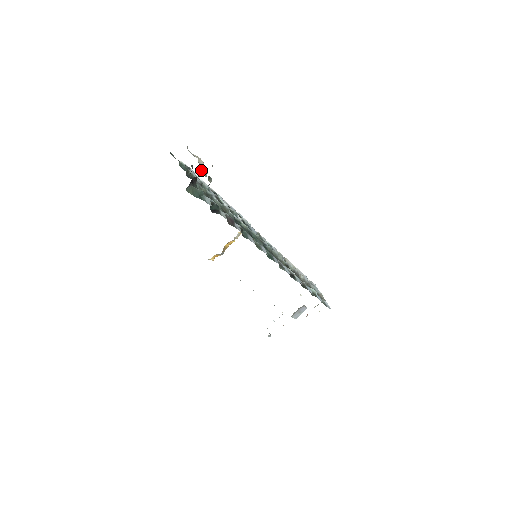
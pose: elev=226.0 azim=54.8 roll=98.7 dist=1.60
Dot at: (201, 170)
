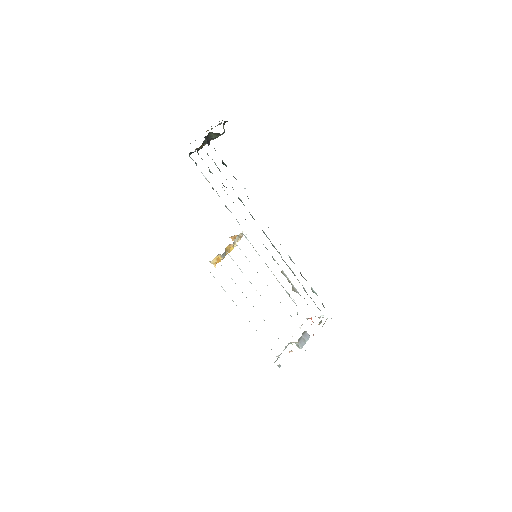
Dot at: occluded
